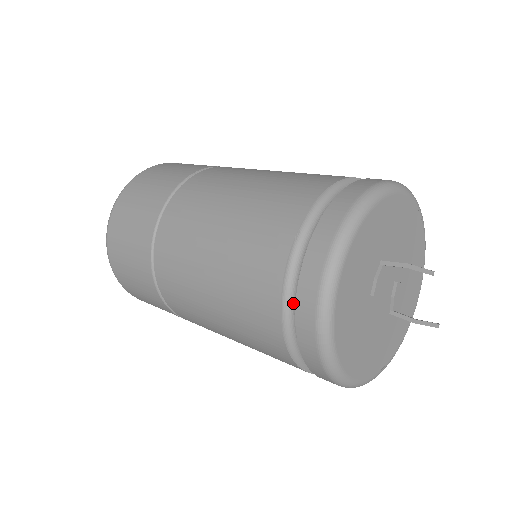
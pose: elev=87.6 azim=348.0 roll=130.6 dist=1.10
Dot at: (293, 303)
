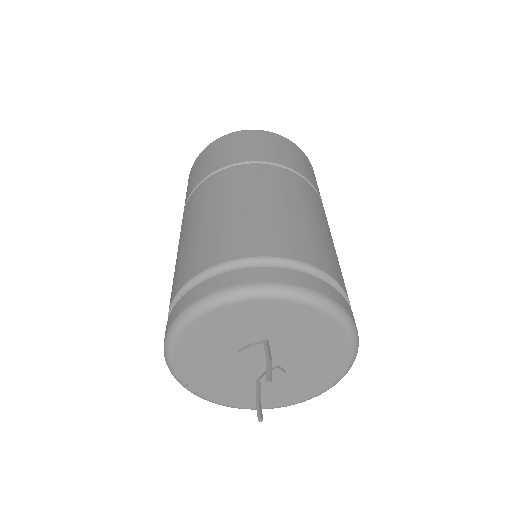
Dot at: occluded
